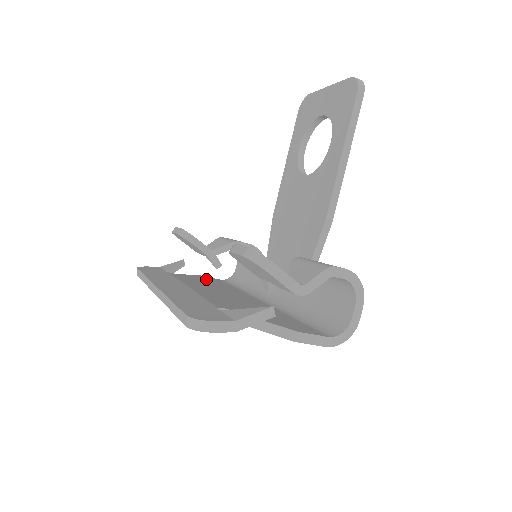
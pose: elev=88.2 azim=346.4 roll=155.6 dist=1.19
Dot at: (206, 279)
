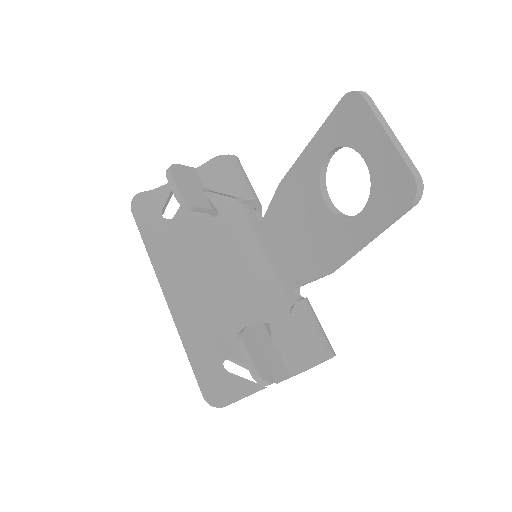
Dot at: occluded
